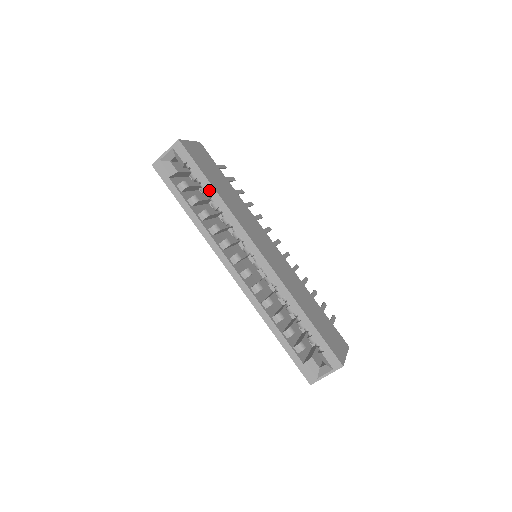
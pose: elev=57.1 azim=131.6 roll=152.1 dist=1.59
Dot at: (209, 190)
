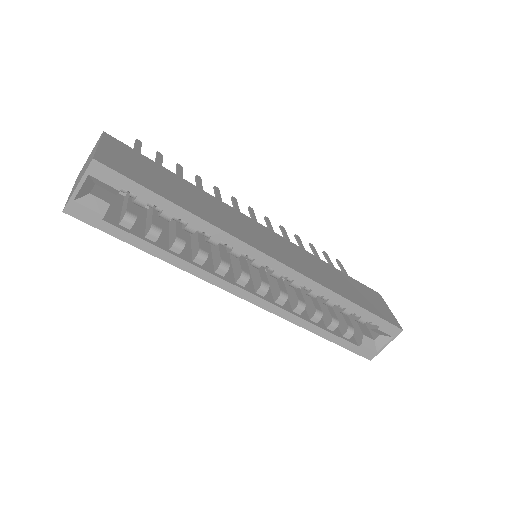
Dot at: (177, 214)
